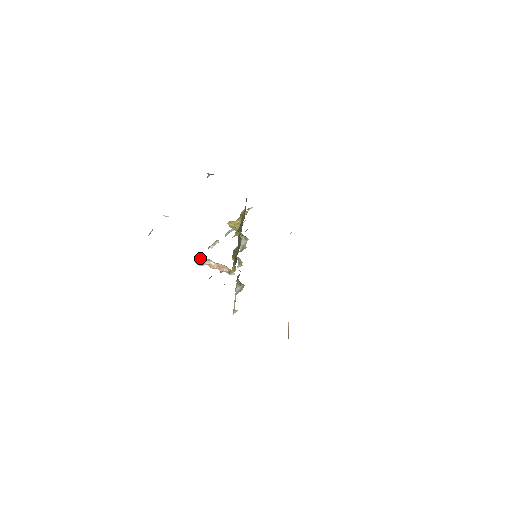
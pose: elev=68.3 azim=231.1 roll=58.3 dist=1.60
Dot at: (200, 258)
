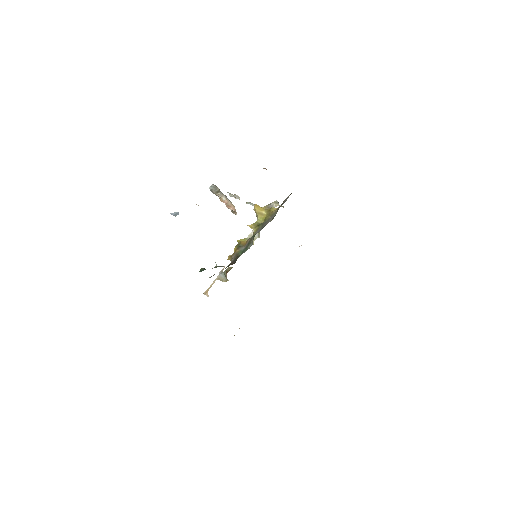
Dot at: (216, 190)
